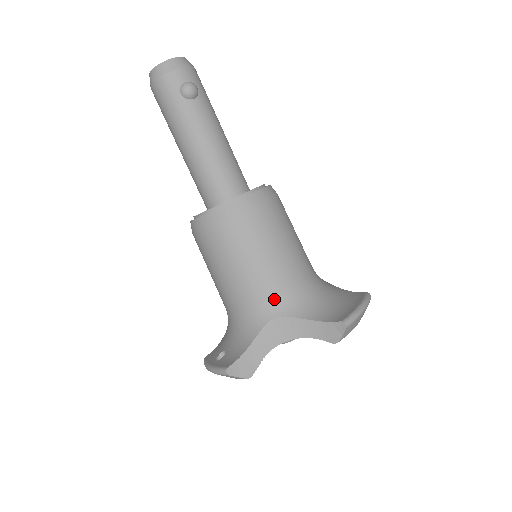
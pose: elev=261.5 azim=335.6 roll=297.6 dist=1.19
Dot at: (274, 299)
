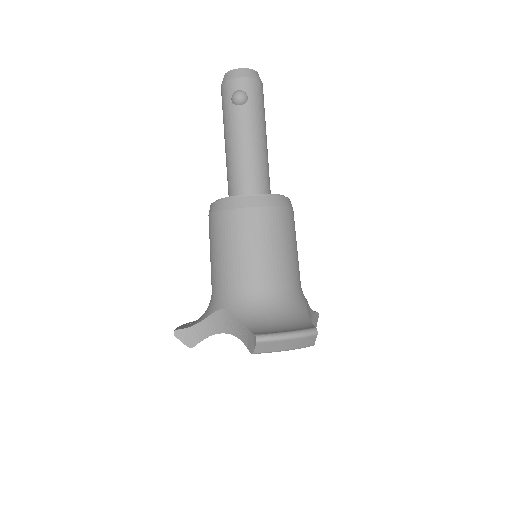
Dot at: (230, 293)
